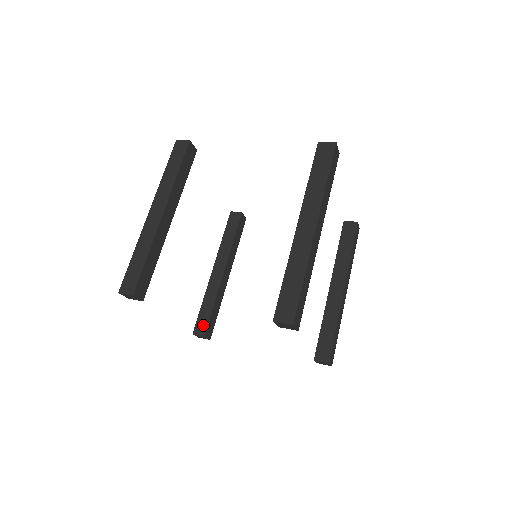
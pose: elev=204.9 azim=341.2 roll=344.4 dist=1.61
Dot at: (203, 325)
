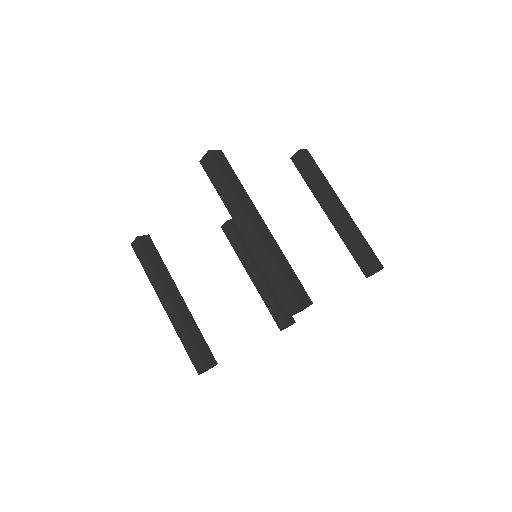
Dot at: (208, 355)
